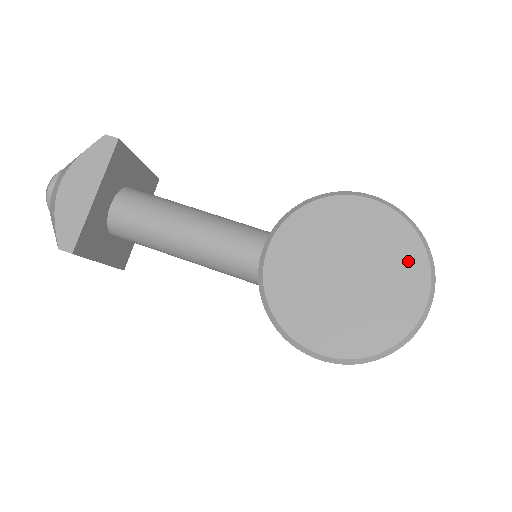
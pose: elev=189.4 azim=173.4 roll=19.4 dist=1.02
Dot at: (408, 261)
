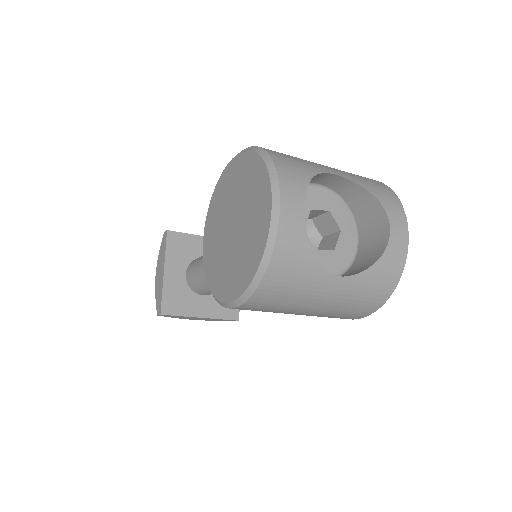
Dot at: (257, 182)
